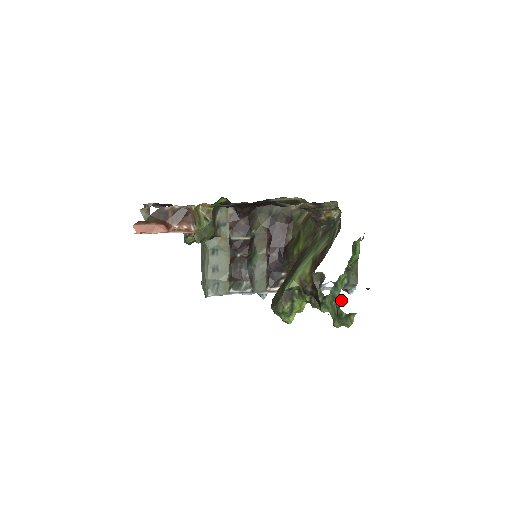
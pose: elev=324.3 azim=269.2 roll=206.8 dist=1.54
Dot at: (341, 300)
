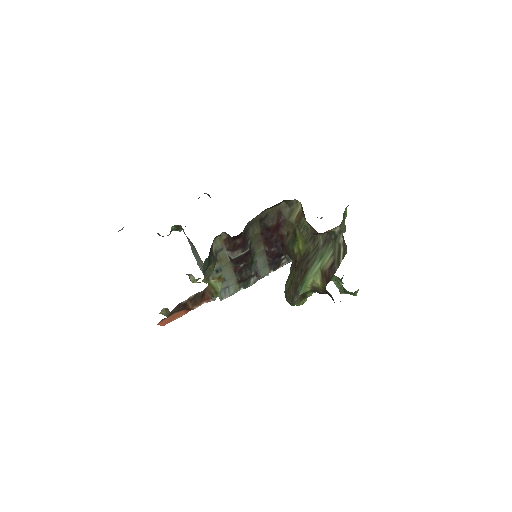
Dot at: occluded
